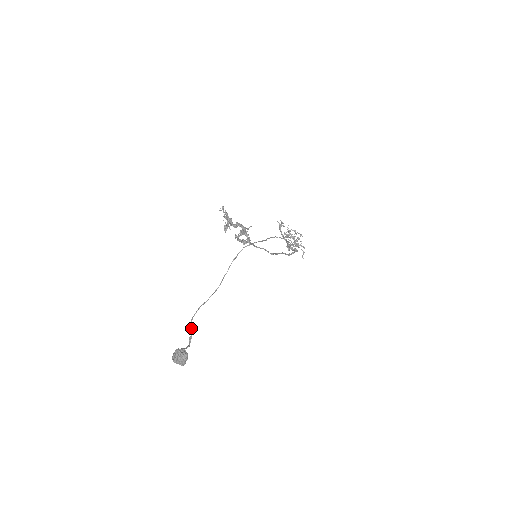
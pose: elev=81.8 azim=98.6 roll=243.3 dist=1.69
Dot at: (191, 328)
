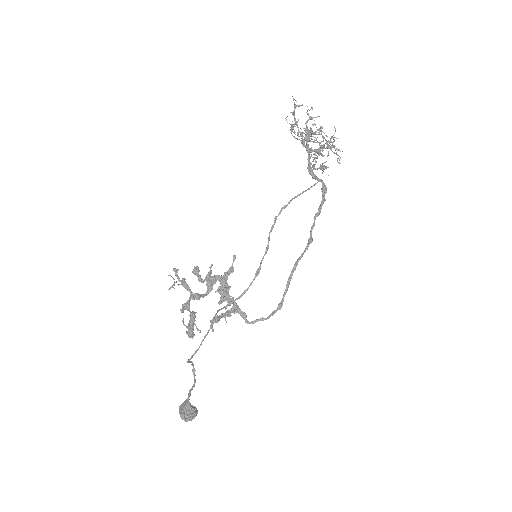
Dot at: (190, 362)
